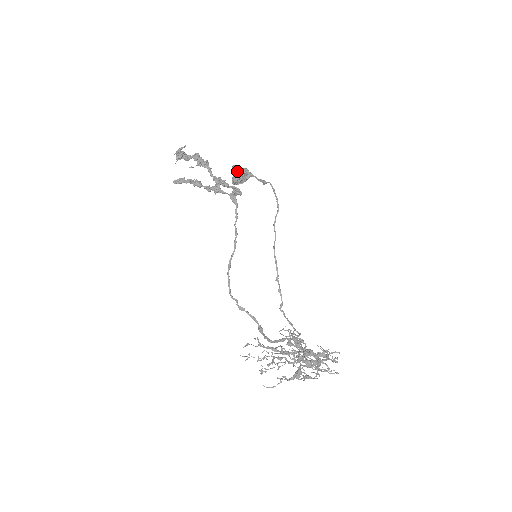
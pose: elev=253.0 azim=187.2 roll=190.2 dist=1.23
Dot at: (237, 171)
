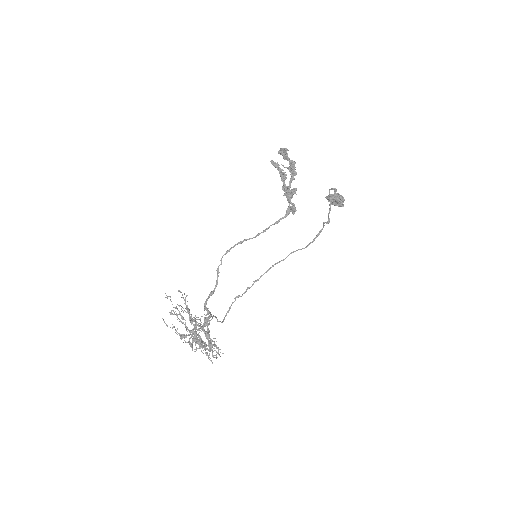
Dot at: (335, 194)
